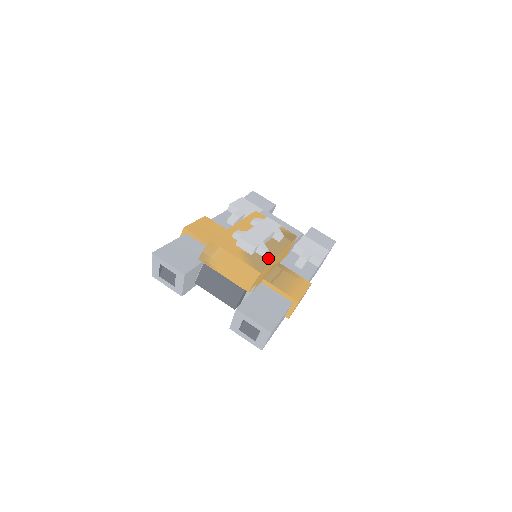
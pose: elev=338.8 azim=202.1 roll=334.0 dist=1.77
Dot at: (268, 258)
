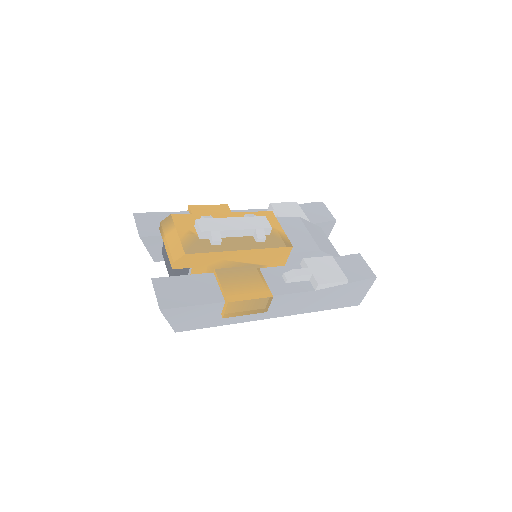
Dot at: (216, 248)
